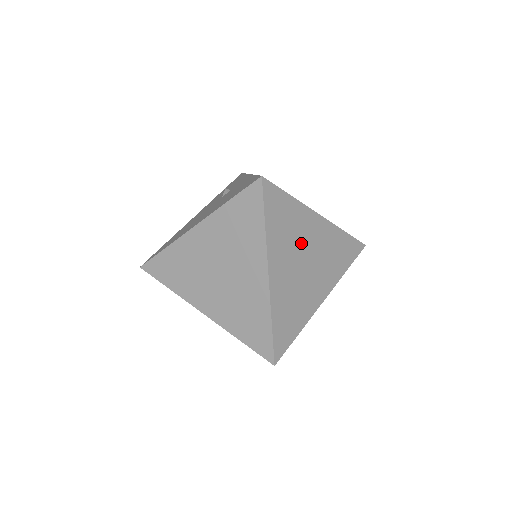
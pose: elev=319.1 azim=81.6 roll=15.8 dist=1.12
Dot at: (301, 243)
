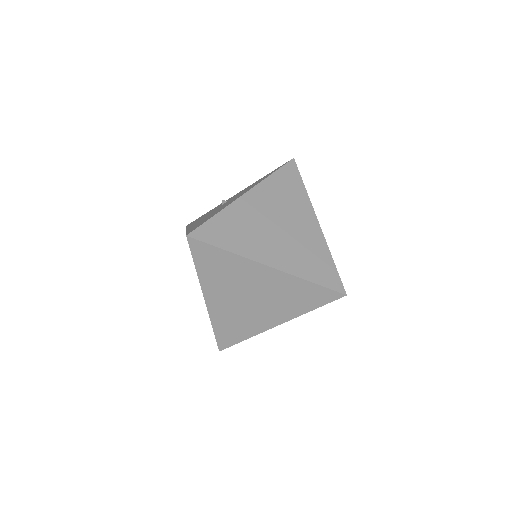
Dot at: occluded
